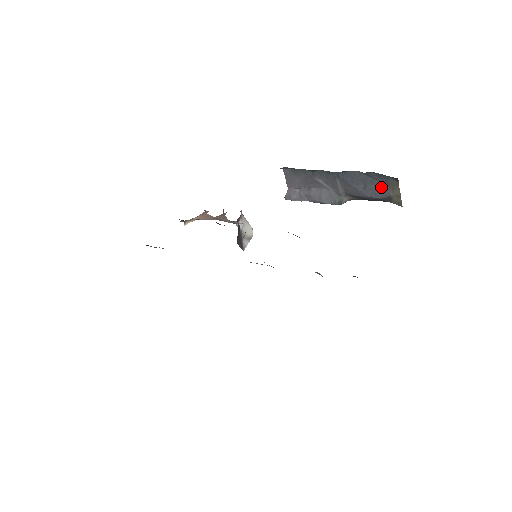
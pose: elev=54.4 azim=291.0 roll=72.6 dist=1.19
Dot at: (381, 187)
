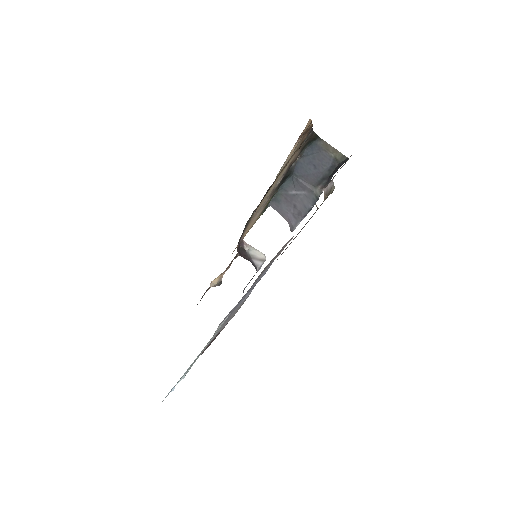
Dot at: (321, 156)
